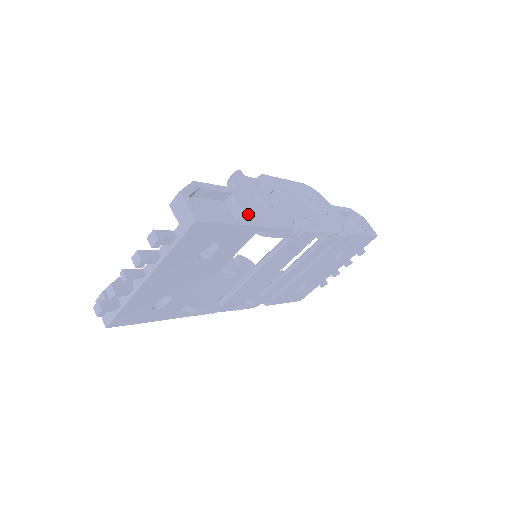
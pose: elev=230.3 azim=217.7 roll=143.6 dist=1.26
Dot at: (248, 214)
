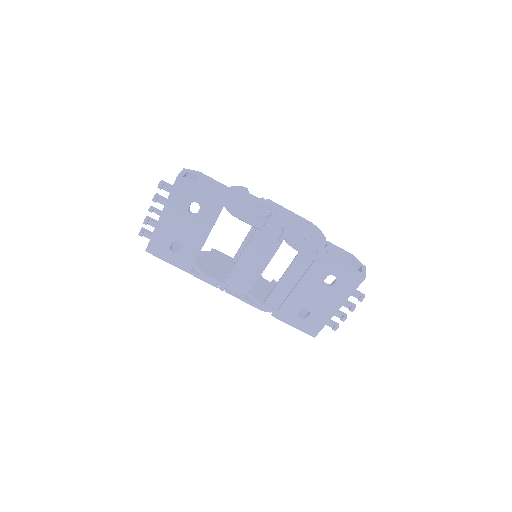
Dot at: (222, 195)
